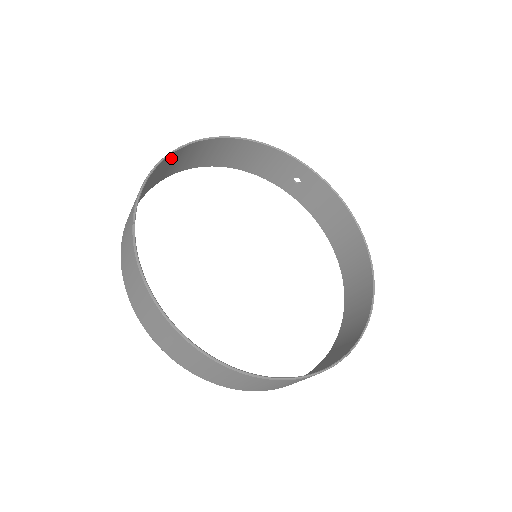
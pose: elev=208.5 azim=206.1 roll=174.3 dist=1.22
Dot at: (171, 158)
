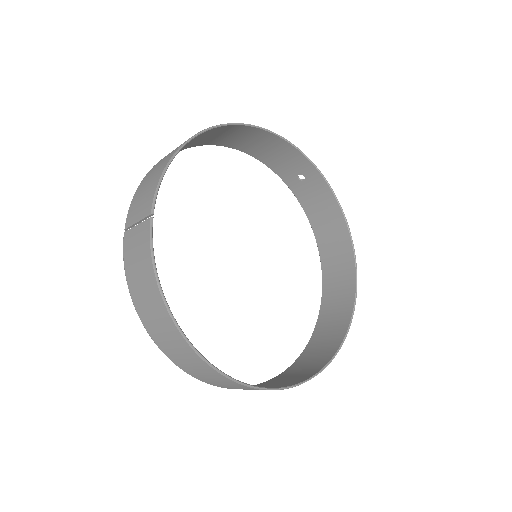
Dot at: (191, 140)
